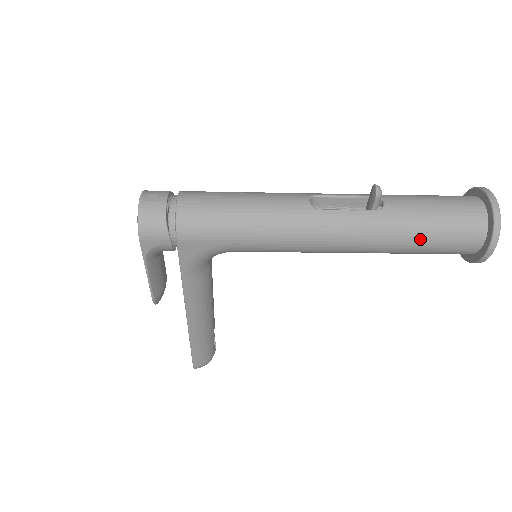
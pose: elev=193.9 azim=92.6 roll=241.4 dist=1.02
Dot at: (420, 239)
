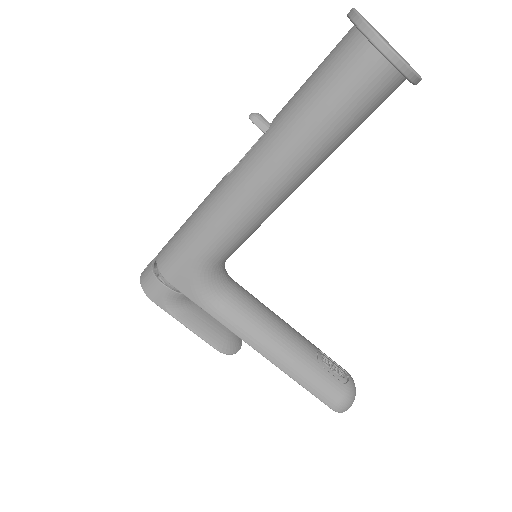
Dot at: (315, 114)
